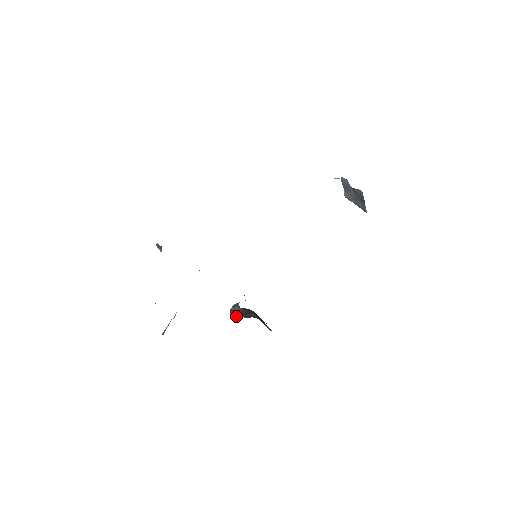
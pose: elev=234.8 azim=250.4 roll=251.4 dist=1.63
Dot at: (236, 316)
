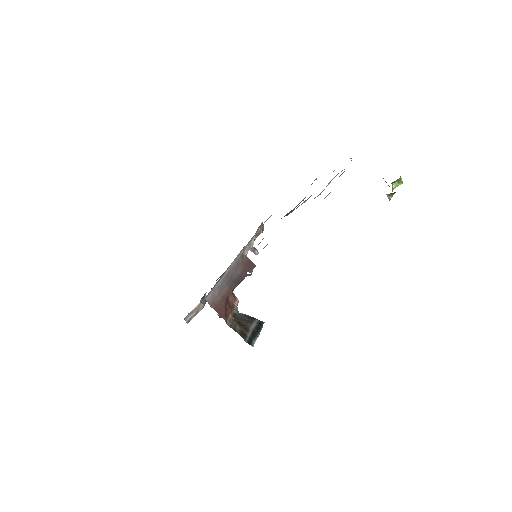
Dot at: occluded
